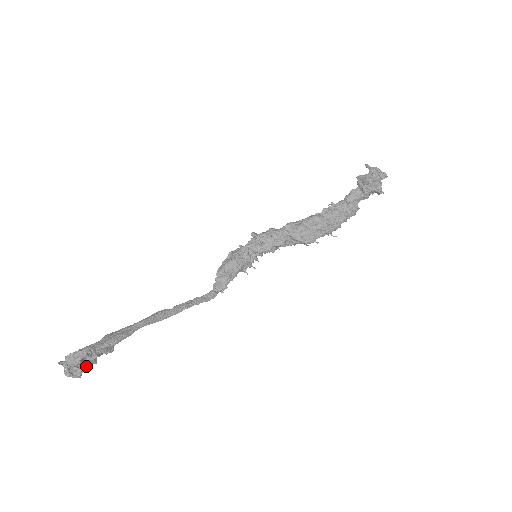
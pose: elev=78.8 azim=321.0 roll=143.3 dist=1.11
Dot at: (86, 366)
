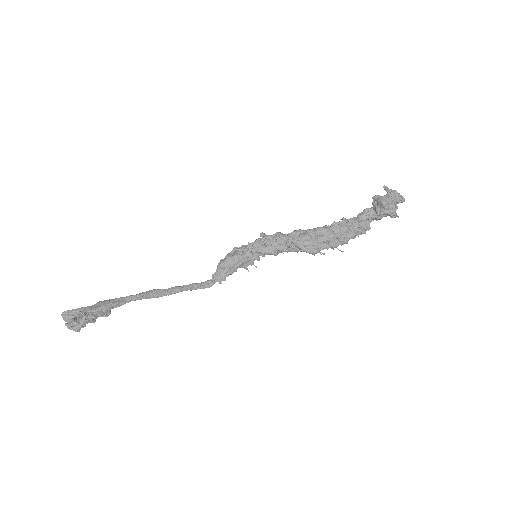
Dot at: (86, 323)
